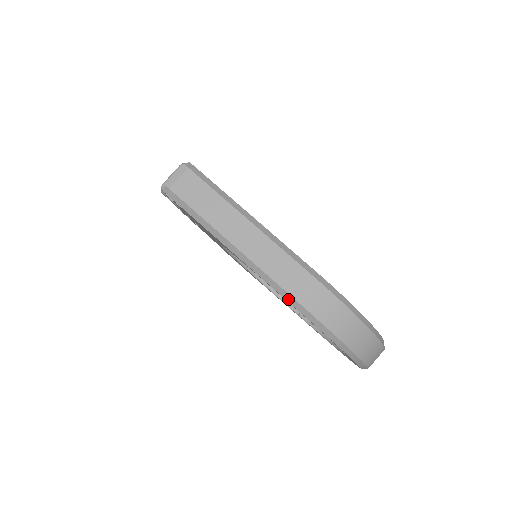
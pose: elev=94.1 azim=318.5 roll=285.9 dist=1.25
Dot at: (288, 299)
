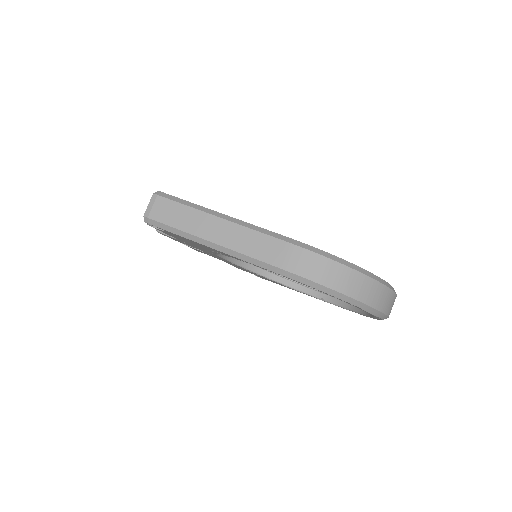
Dot at: (275, 271)
